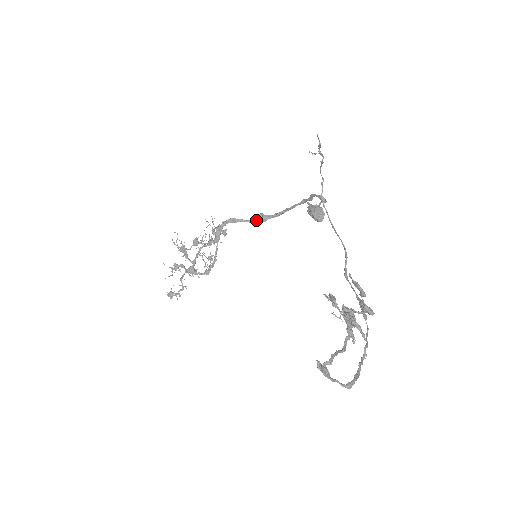
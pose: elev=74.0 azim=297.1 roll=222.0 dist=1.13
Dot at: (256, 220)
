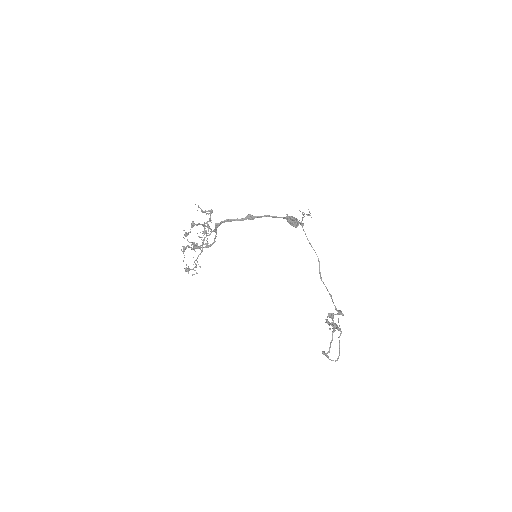
Dot at: (245, 219)
